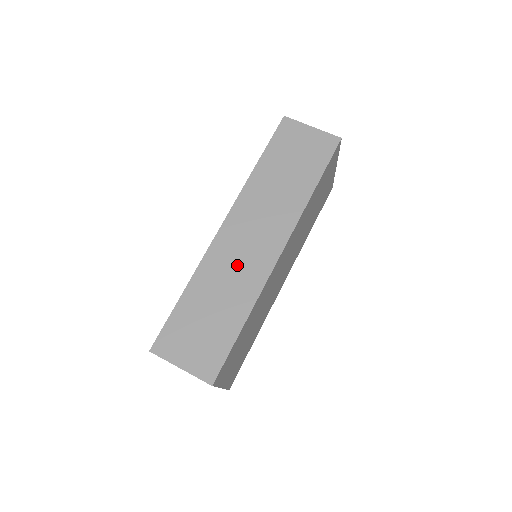
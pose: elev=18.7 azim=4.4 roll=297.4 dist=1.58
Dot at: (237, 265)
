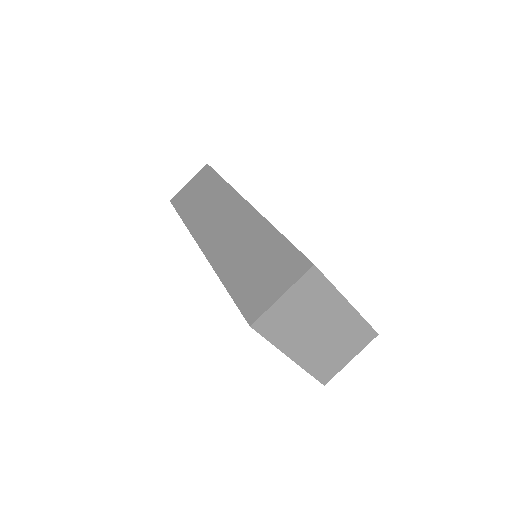
Dot at: (234, 237)
